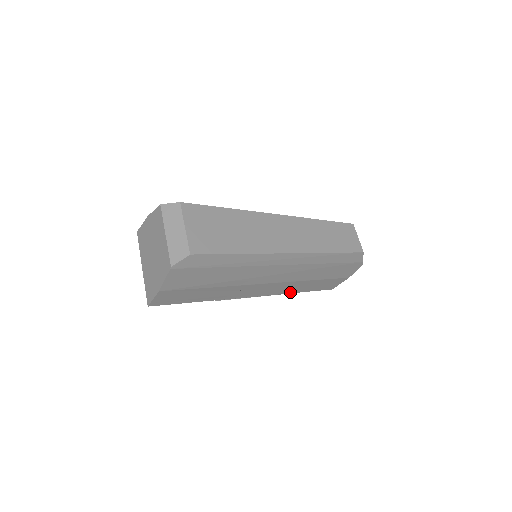
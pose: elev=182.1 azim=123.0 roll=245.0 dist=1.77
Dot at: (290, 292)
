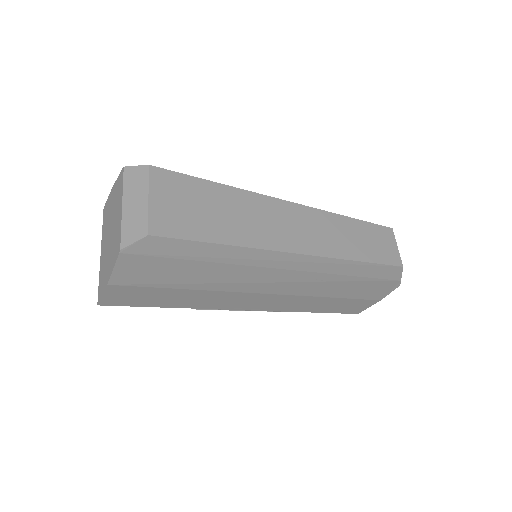
Dot at: (300, 310)
